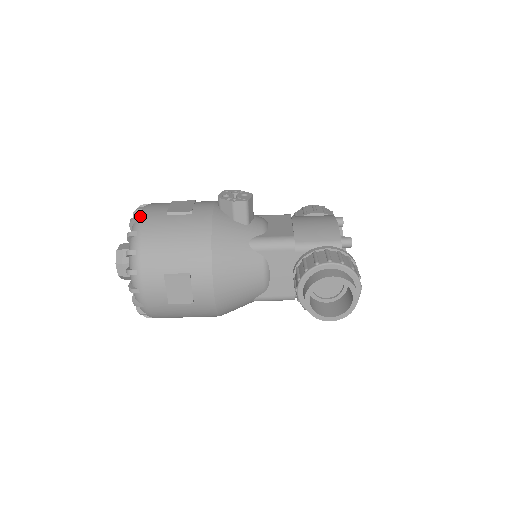
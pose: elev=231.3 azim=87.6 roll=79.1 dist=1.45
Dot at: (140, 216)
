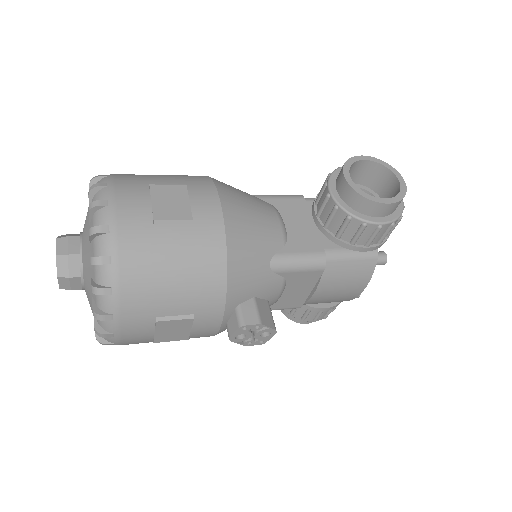
Dot at: (113, 344)
